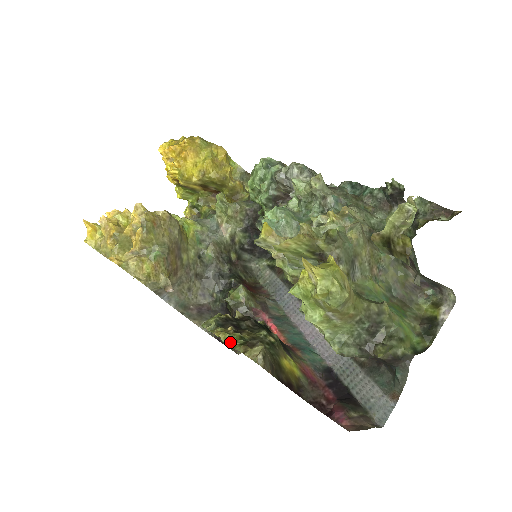
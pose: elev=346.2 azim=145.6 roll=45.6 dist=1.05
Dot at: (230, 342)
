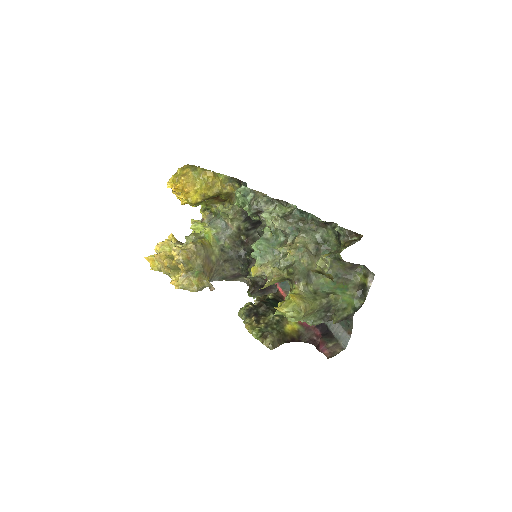
Dot at: (254, 336)
